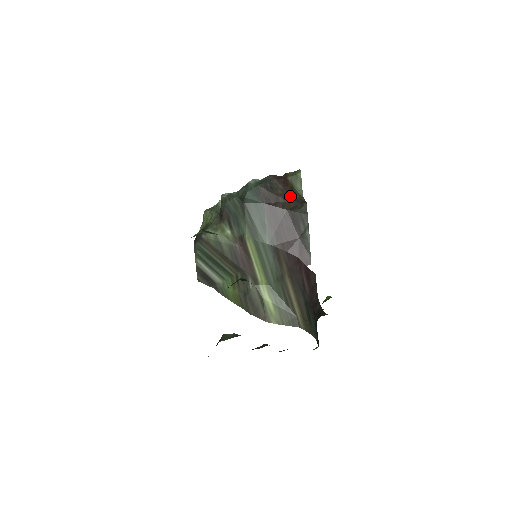
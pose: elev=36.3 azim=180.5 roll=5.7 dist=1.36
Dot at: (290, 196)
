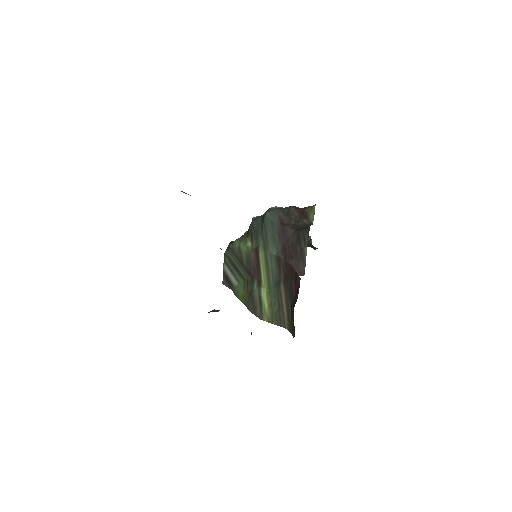
Dot at: (302, 221)
